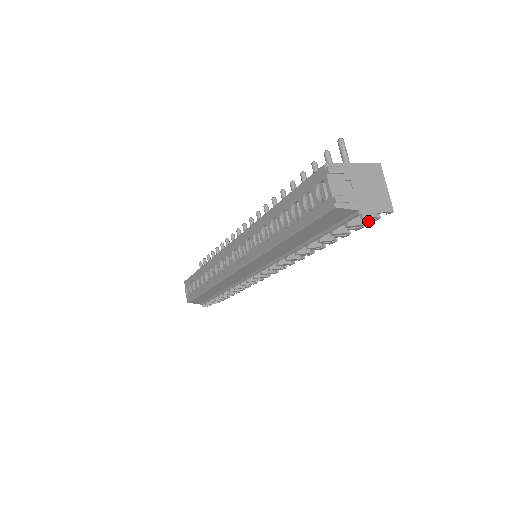
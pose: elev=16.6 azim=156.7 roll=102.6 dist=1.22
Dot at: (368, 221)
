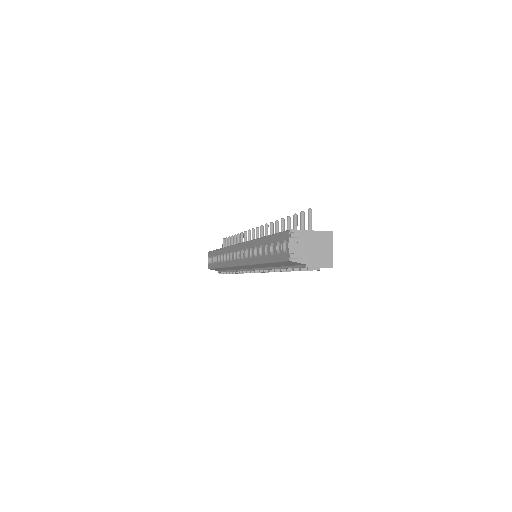
Dot at: occluded
